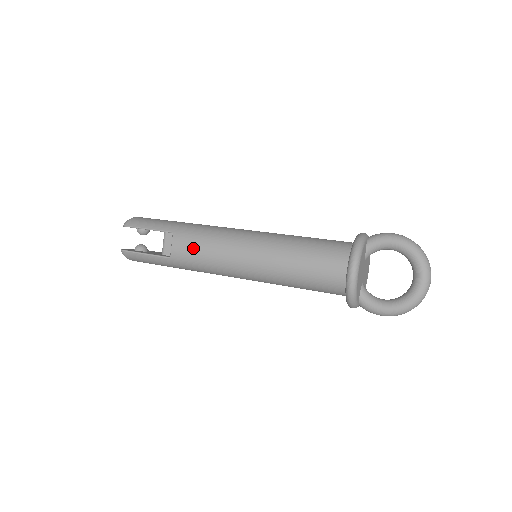
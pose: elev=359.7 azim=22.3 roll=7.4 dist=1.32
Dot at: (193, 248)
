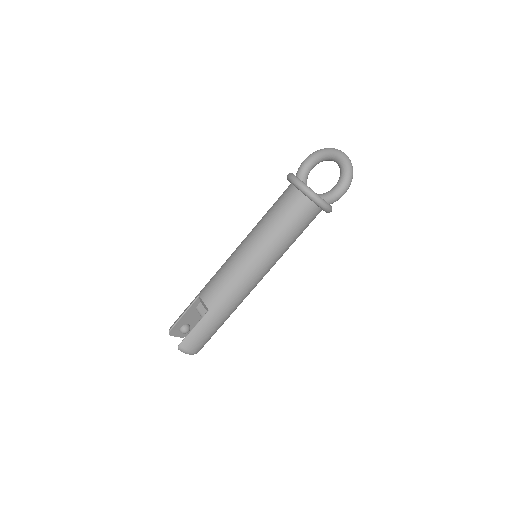
Dot at: (215, 286)
